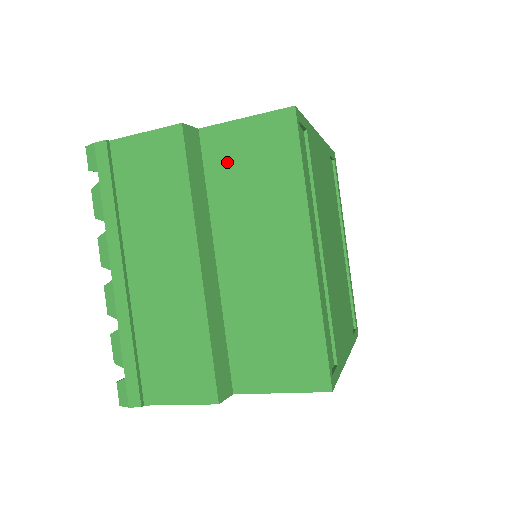
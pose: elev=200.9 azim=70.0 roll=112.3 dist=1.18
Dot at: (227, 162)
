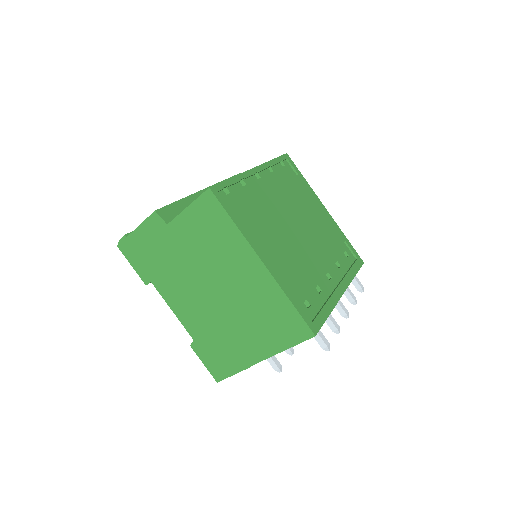
Dot at: occluded
